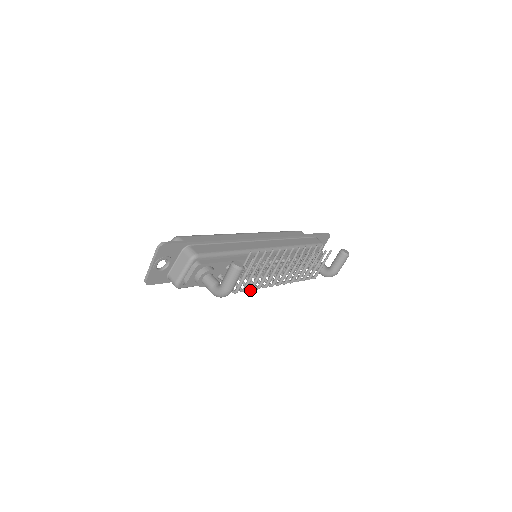
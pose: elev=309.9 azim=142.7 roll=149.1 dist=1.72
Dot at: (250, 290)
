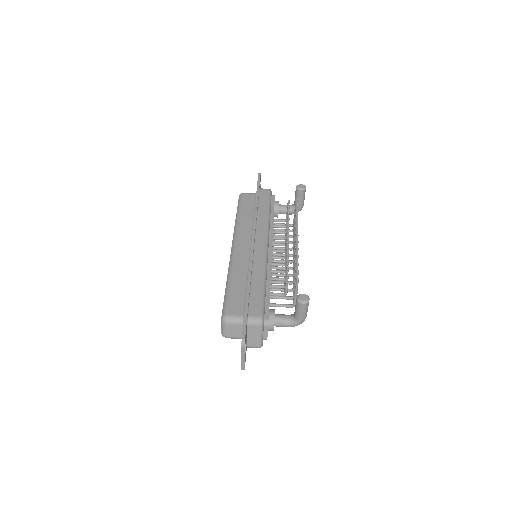
Dot at: occluded
